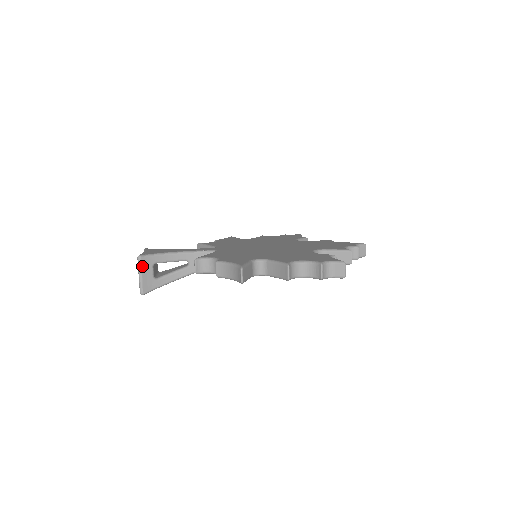
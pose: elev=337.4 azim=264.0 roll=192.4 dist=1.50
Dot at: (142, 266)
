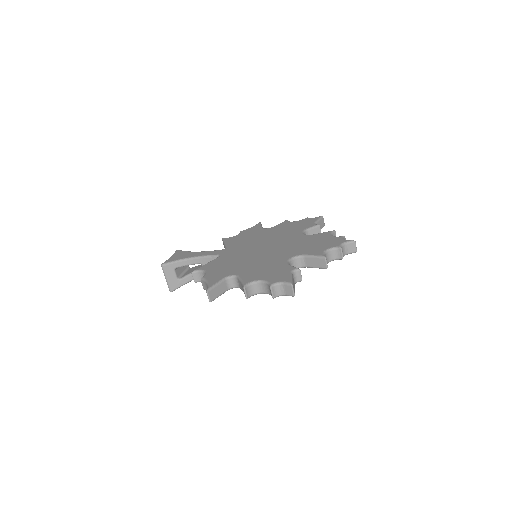
Dot at: (166, 272)
